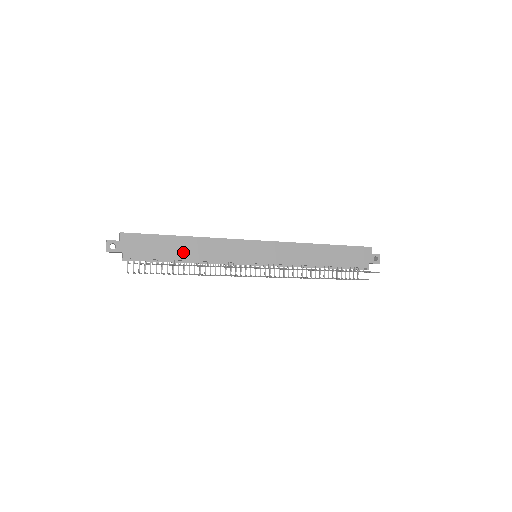
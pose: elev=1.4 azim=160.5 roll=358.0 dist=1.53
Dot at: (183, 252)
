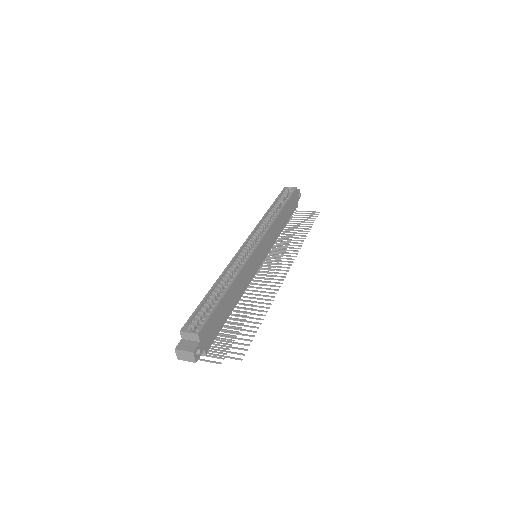
Dot at: (232, 303)
